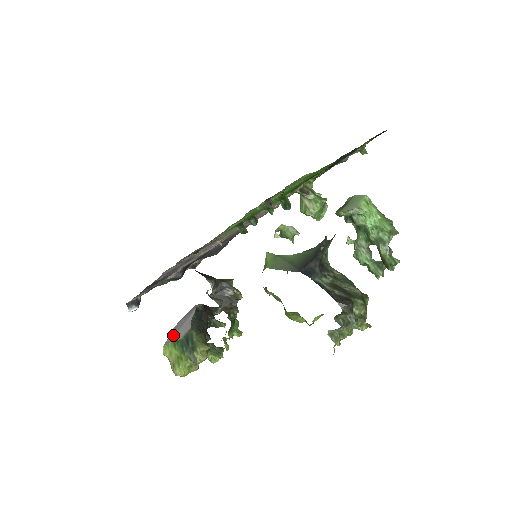
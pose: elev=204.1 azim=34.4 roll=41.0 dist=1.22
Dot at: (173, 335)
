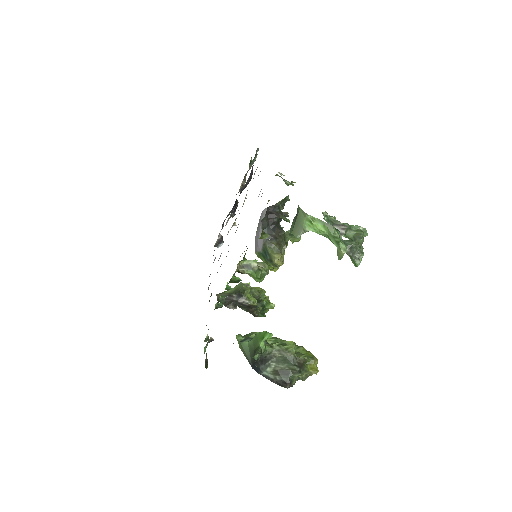
Dot at: (256, 246)
